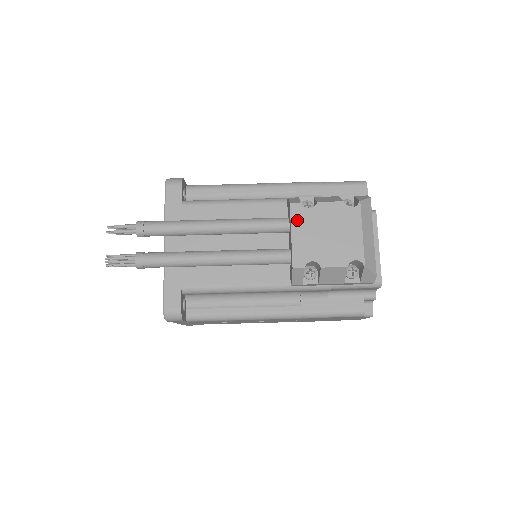
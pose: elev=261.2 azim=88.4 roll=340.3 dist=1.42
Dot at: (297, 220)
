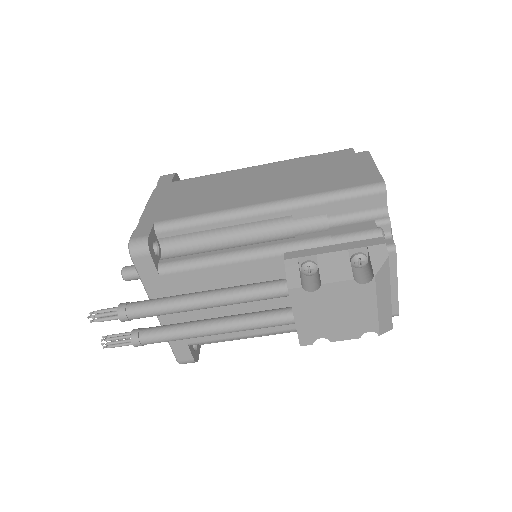
Dot at: (299, 305)
